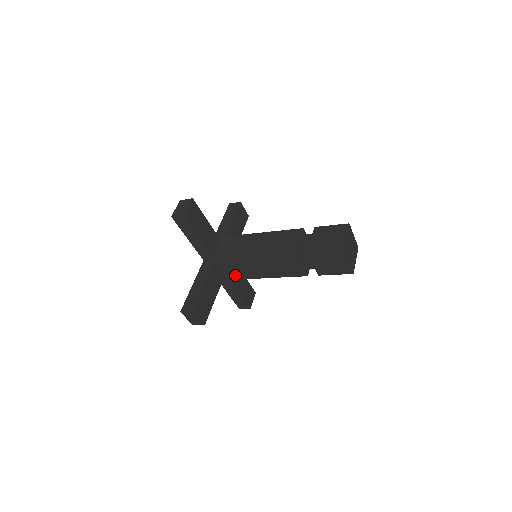
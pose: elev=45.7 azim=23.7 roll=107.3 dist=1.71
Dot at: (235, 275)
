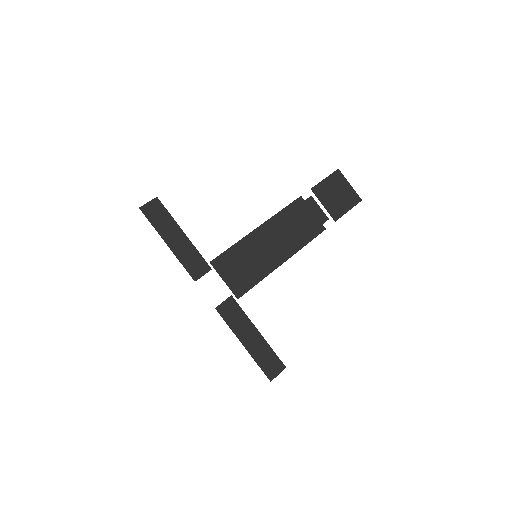
Dot at: occluded
